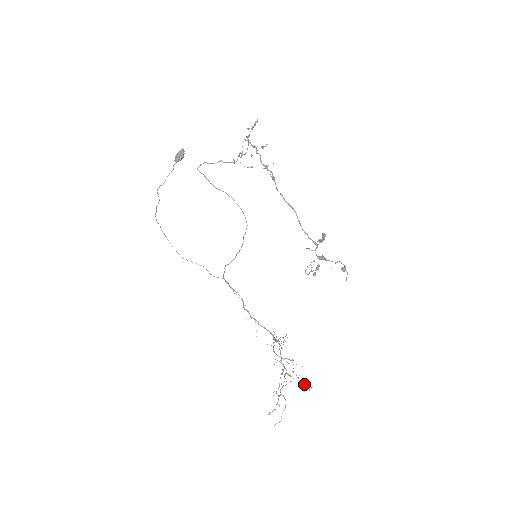
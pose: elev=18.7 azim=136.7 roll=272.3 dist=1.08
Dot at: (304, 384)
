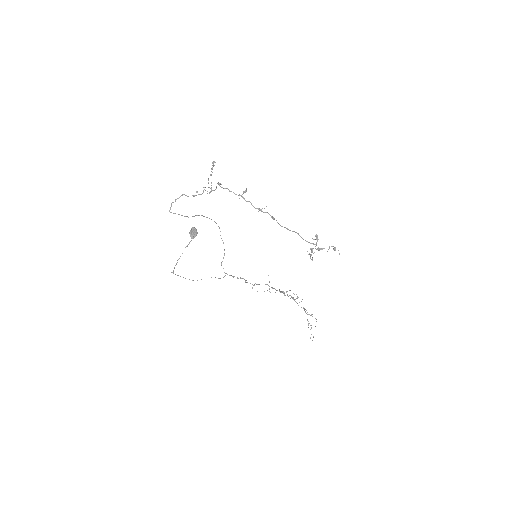
Dot at: (293, 297)
